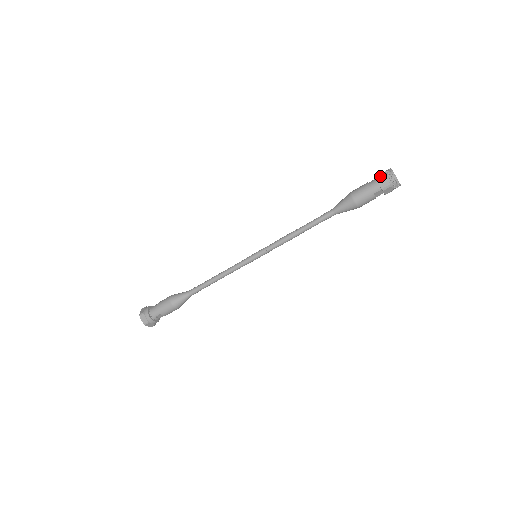
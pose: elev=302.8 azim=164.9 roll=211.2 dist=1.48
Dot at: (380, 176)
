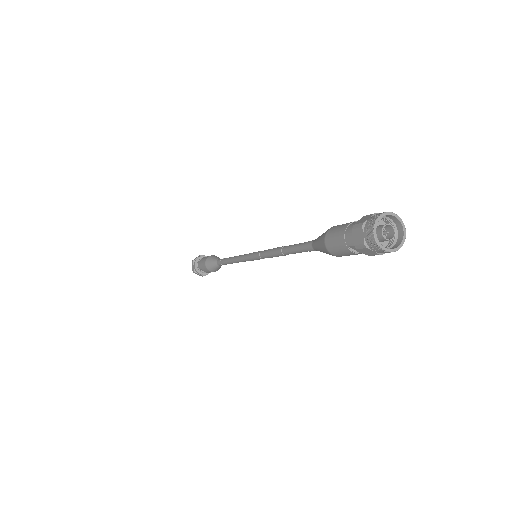
Dot at: (361, 221)
